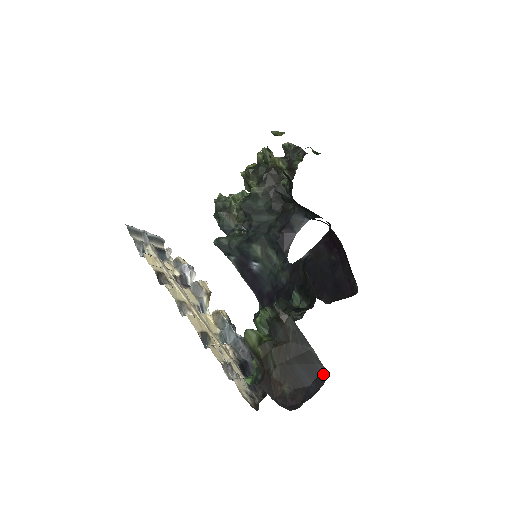
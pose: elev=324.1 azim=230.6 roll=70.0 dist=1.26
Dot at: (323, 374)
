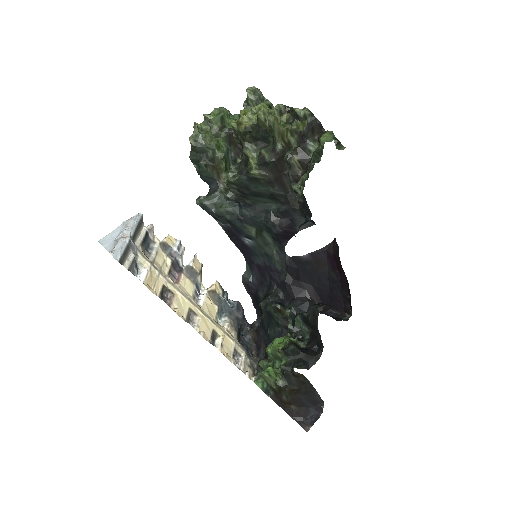
Dot at: (322, 405)
